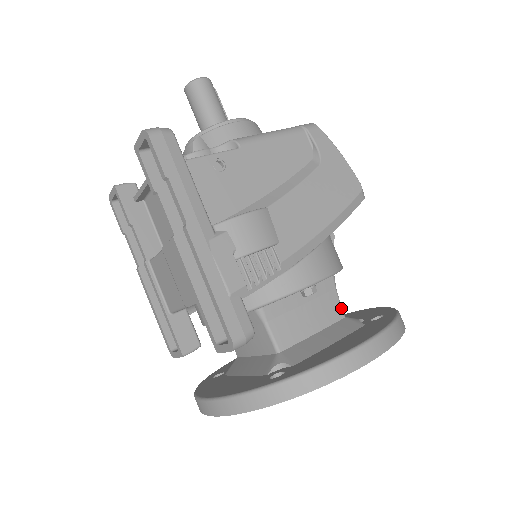
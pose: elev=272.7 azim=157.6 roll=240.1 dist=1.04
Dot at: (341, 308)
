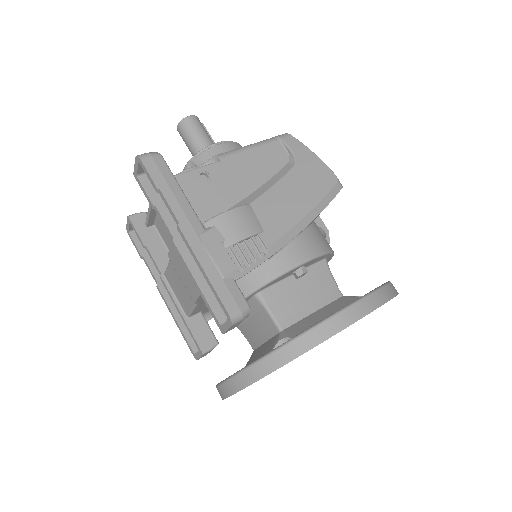
Dot at: (338, 288)
